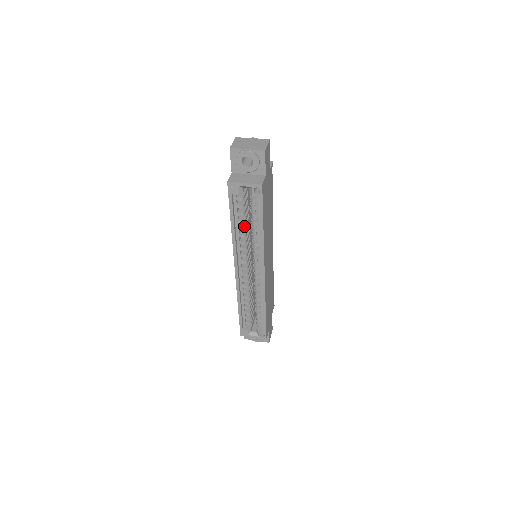
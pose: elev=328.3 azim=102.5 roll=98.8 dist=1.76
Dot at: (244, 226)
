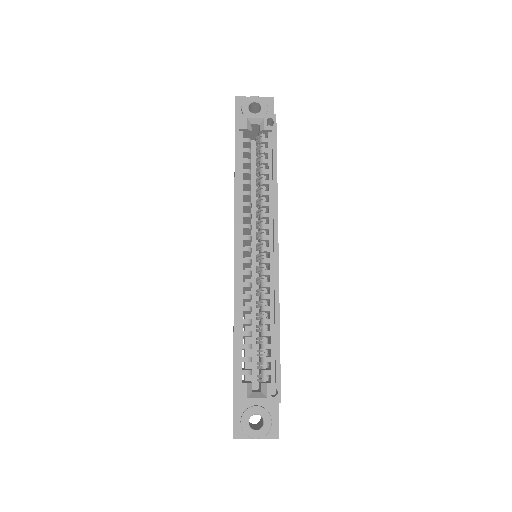
Dot at: (249, 181)
